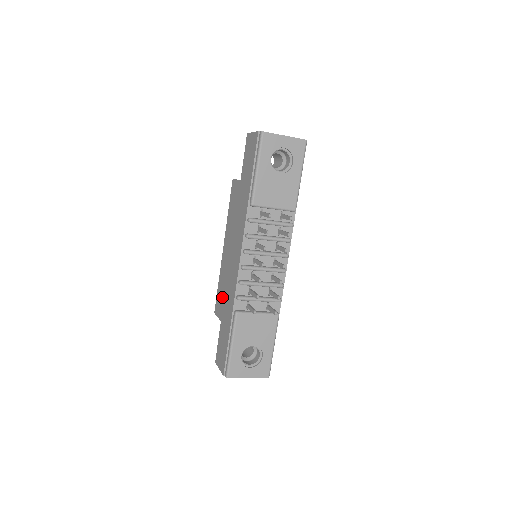
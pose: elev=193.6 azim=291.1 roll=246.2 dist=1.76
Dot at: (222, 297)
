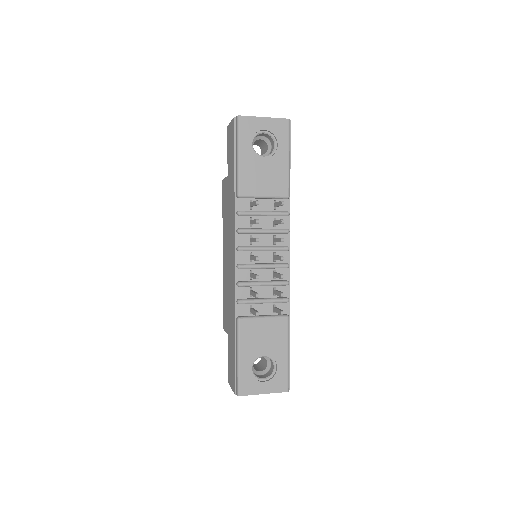
Dot at: (226, 307)
